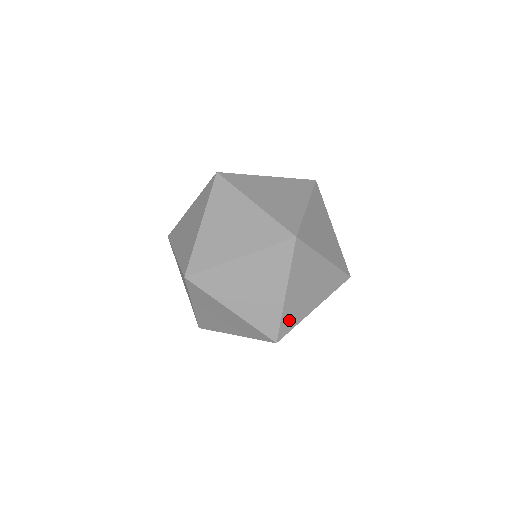
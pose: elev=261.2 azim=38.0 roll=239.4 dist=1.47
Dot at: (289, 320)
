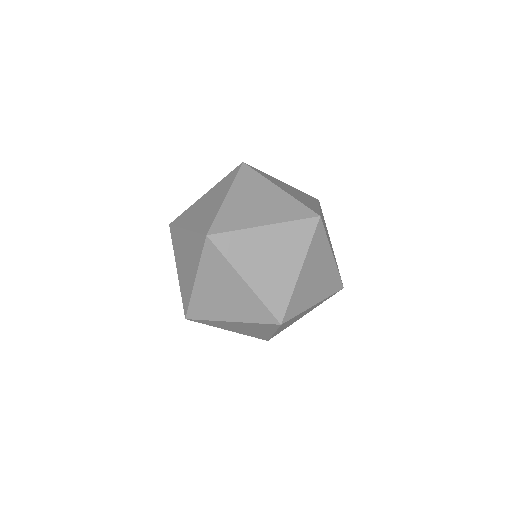
Dot at: (227, 221)
